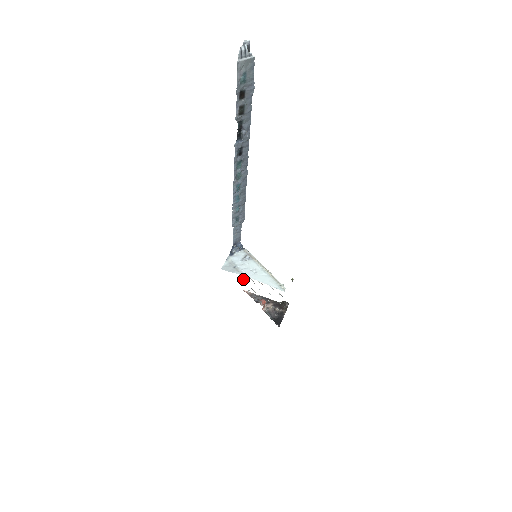
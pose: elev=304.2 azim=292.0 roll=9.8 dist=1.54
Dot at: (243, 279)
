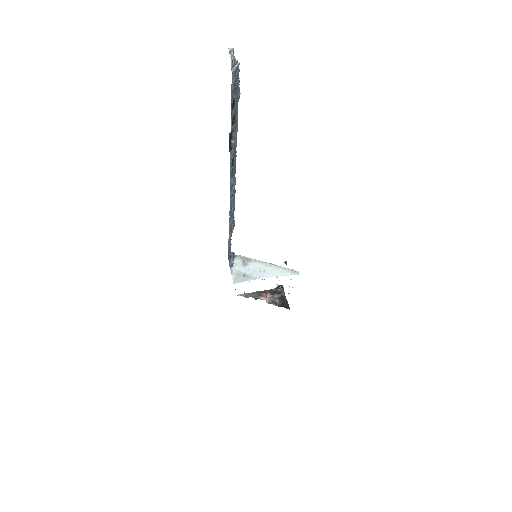
Dot at: occluded
